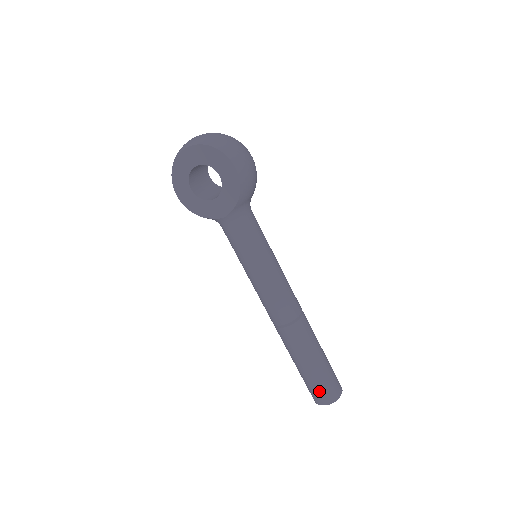
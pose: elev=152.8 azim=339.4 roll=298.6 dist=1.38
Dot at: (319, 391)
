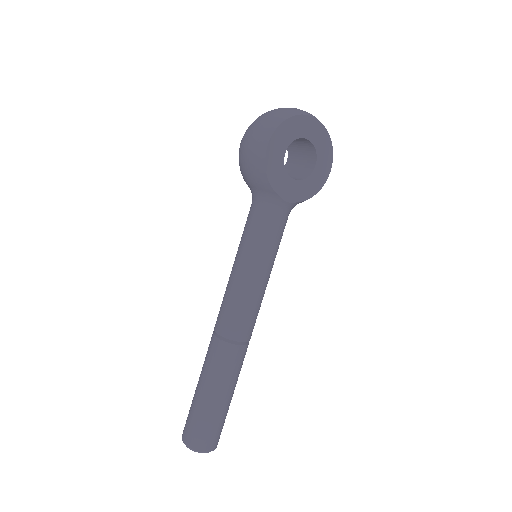
Dot at: (215, 433)
